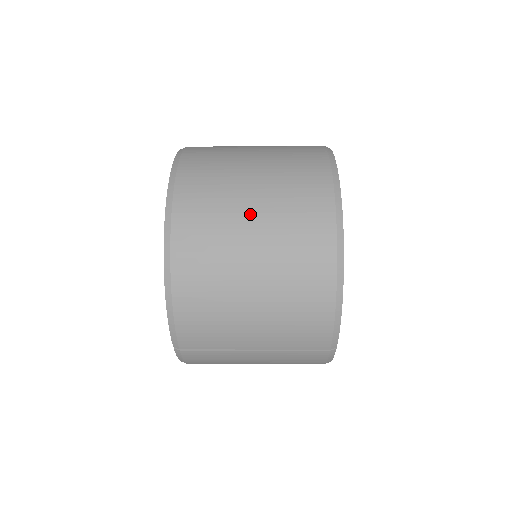
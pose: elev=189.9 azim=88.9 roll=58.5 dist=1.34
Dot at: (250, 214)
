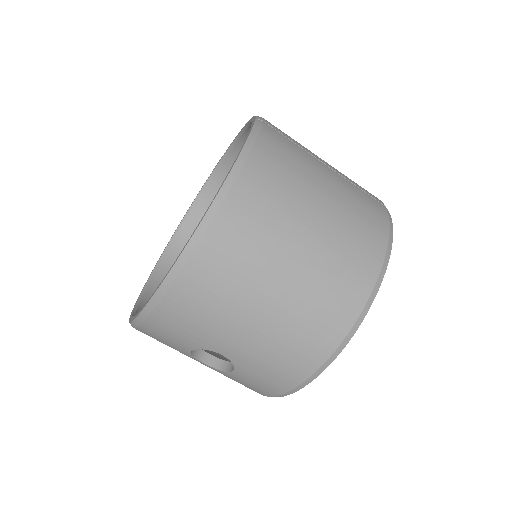
Dot at: occluded
